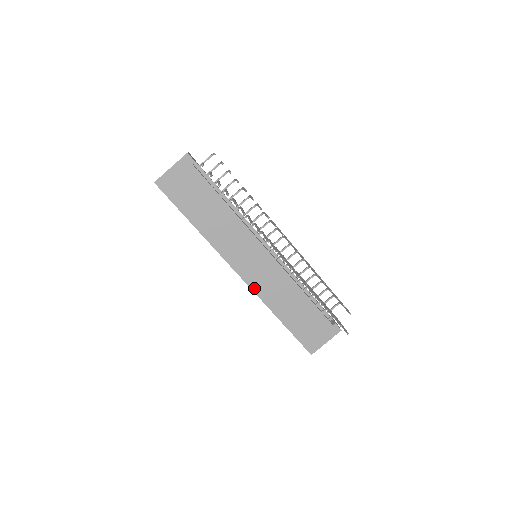
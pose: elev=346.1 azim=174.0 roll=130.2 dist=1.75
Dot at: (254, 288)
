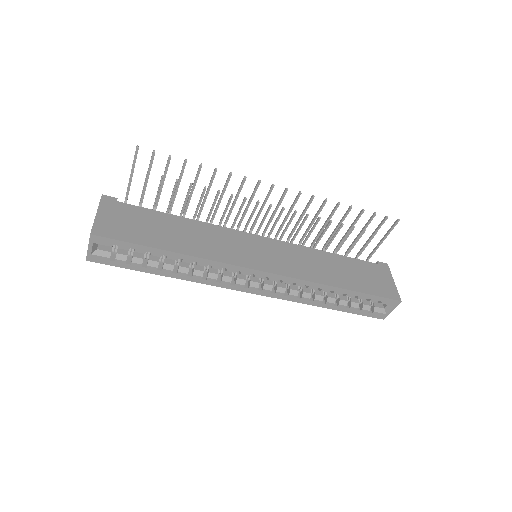
Dot at: (290, 275)
